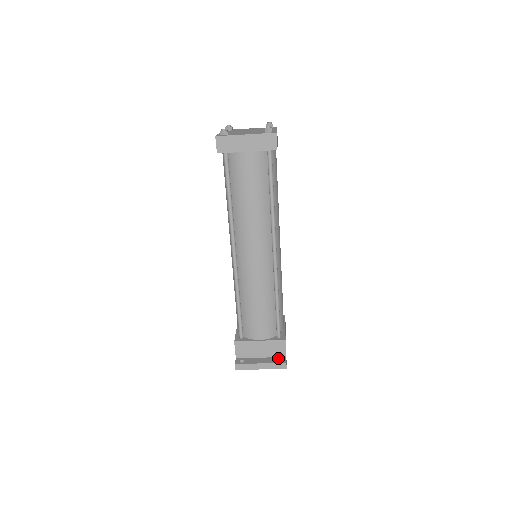
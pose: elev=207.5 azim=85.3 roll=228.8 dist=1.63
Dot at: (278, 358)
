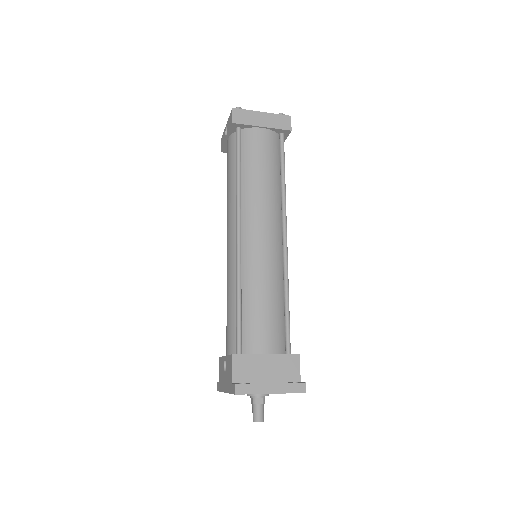
Dot at: (291, 382)
